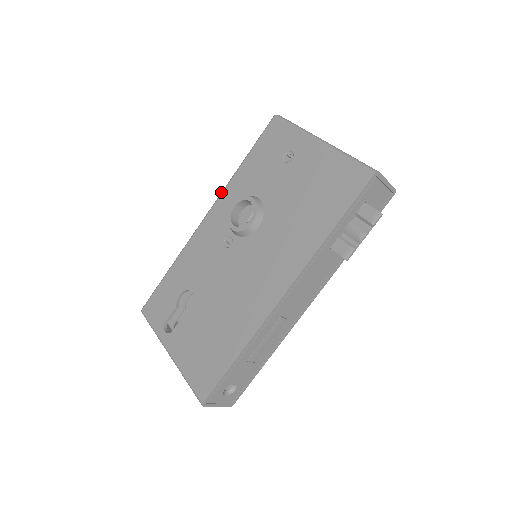
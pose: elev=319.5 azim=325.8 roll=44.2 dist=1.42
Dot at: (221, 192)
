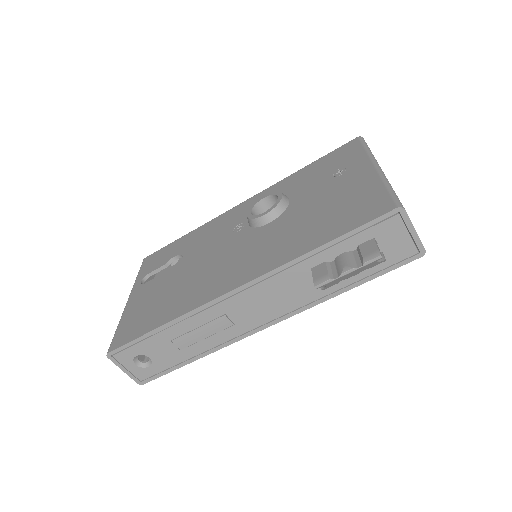
Dot at: (269, 187)
